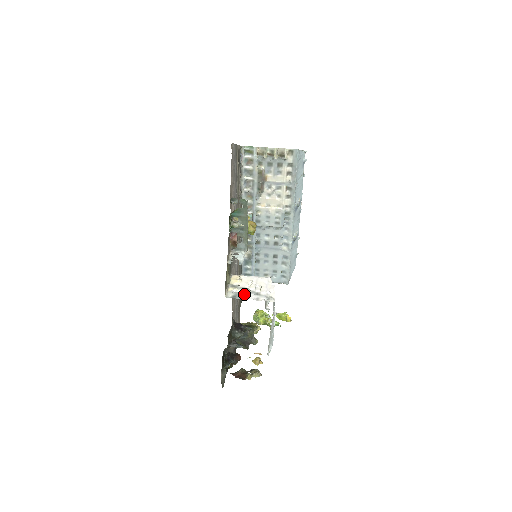
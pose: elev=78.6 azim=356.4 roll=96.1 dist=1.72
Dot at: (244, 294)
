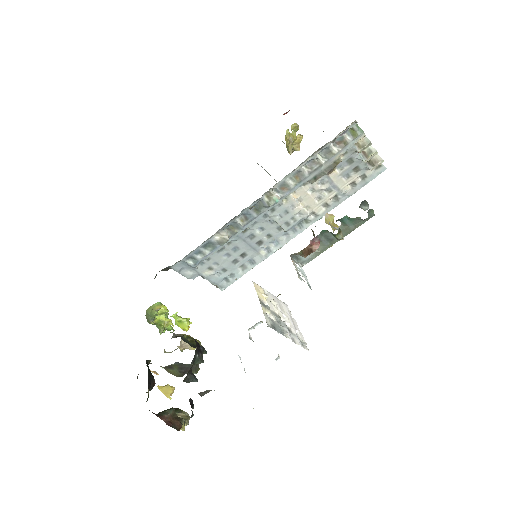
Dot at: (280, 326)
